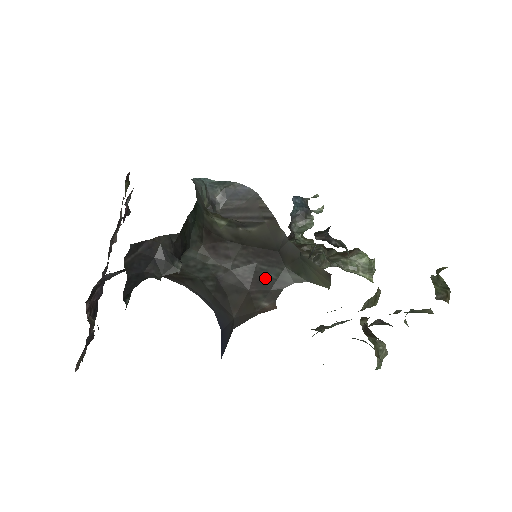
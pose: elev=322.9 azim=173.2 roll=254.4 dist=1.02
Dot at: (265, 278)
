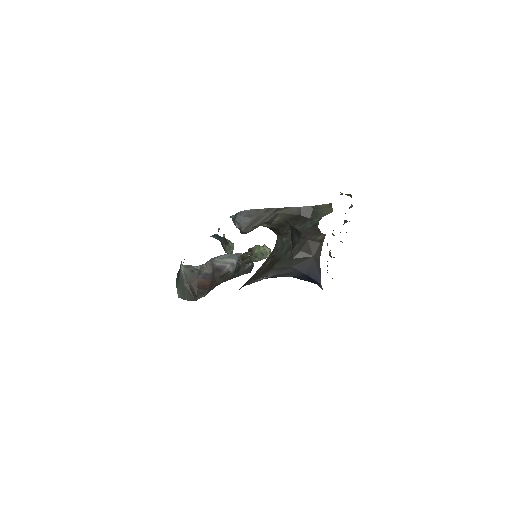
Dot at: (308, 229)
